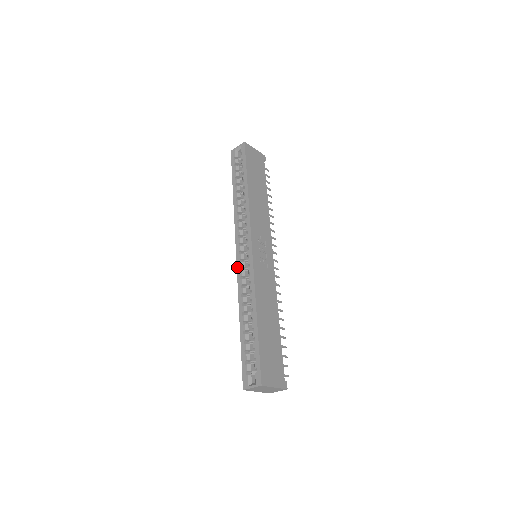
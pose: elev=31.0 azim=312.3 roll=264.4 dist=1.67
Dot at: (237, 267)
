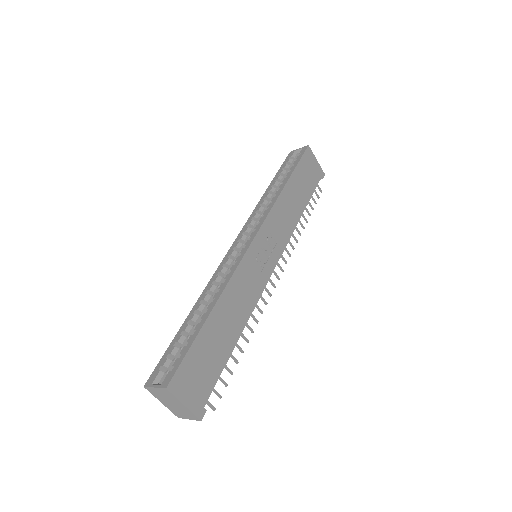
Dot at: (227, 254)
